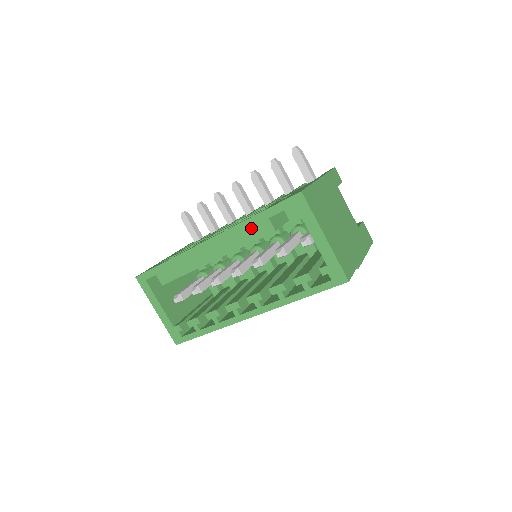
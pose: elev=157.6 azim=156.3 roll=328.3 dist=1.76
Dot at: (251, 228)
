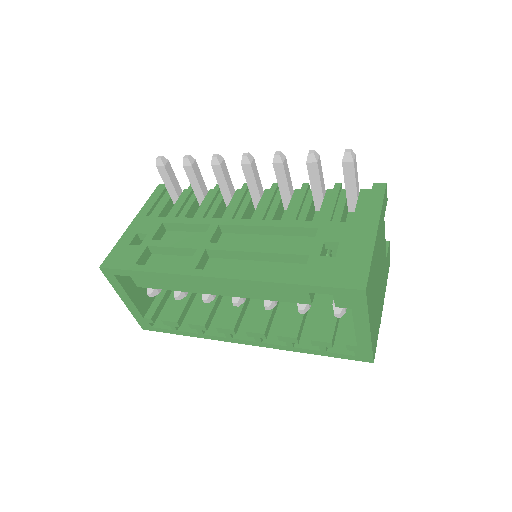
Dot at: (281, 291)
